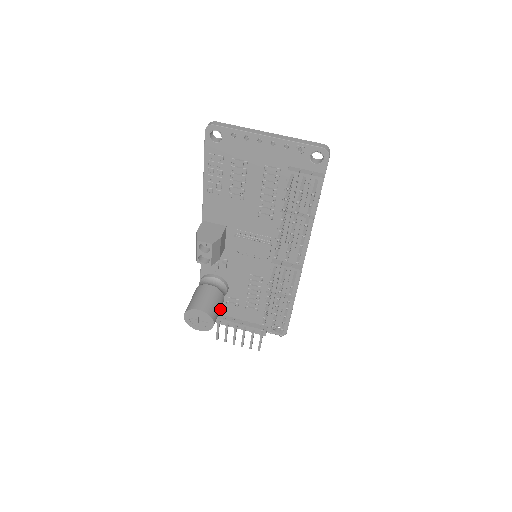
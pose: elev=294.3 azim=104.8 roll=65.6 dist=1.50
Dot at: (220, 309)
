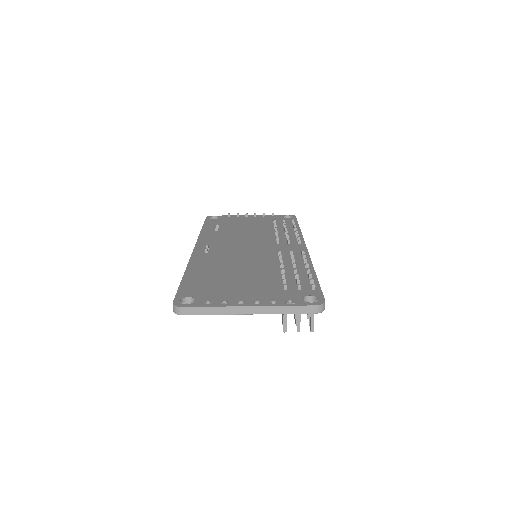
Dot at: occluded
